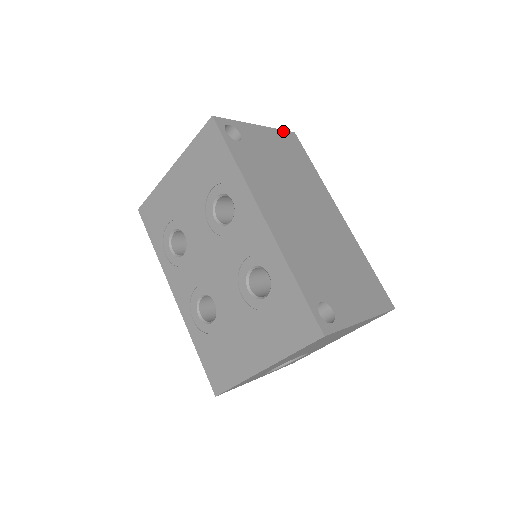
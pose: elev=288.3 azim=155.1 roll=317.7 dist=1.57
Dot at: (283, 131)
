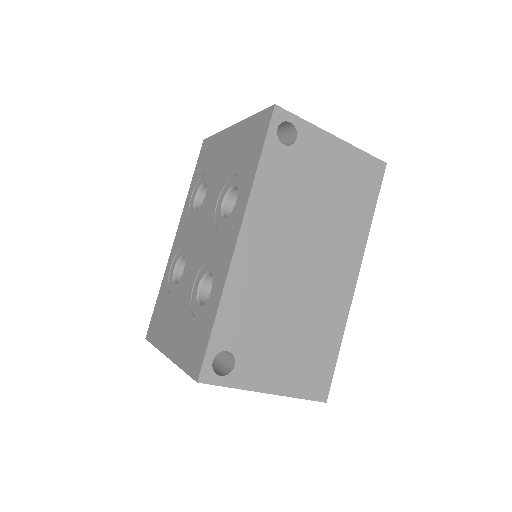
Dot at: (369, 156)
